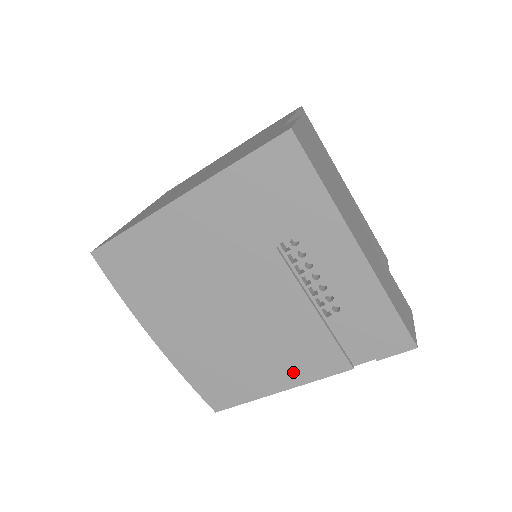
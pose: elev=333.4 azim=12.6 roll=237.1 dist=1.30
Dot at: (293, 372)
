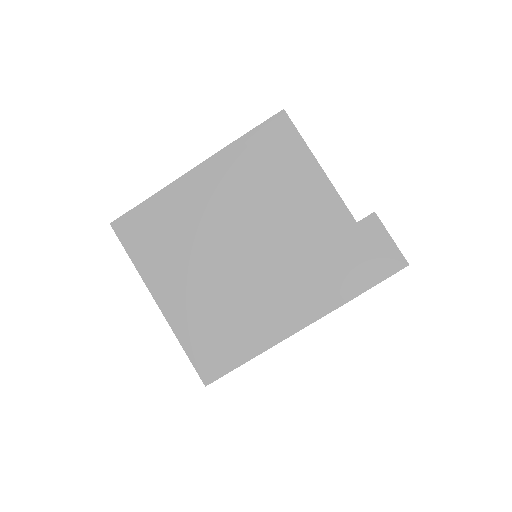
Dot at: occluded
